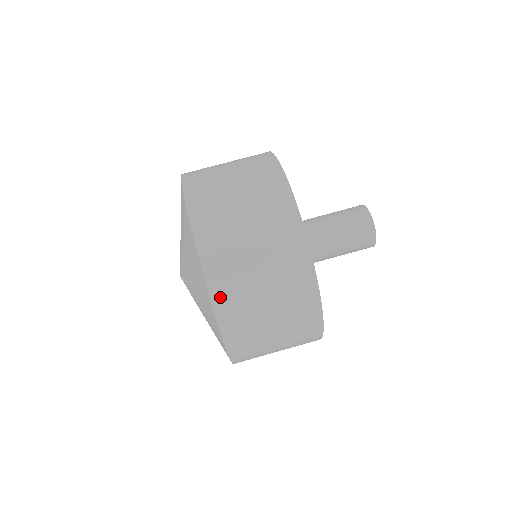
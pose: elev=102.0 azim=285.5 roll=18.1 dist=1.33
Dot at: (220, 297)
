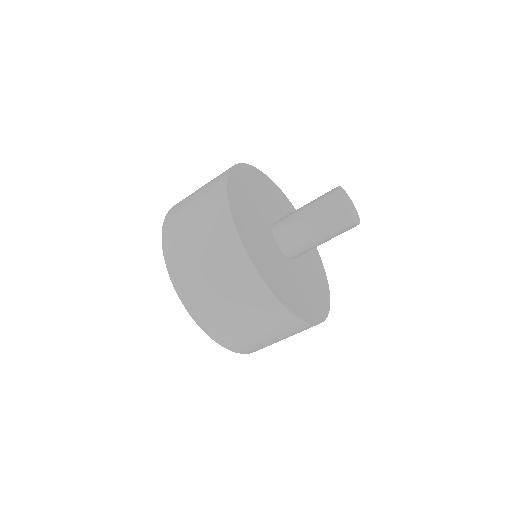
Dot at: (245, 351)
